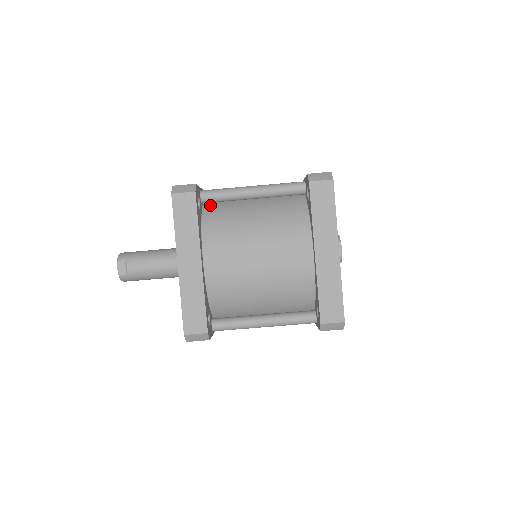
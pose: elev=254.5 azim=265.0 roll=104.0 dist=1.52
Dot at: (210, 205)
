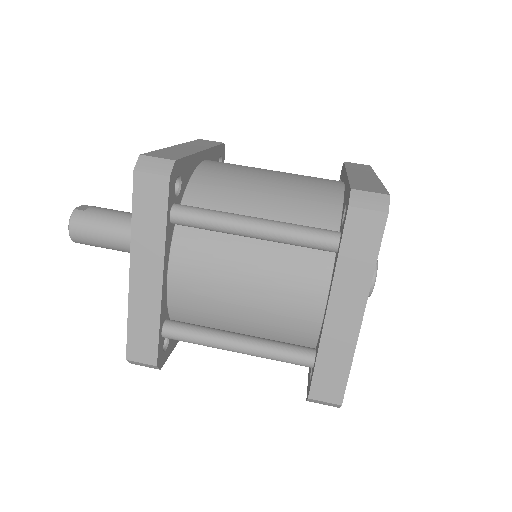
Dot at: occluded
